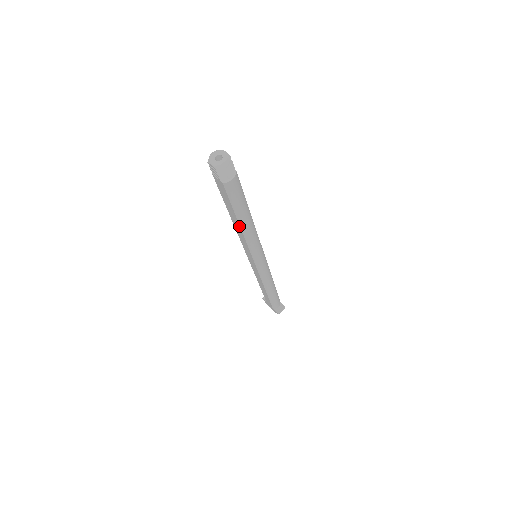
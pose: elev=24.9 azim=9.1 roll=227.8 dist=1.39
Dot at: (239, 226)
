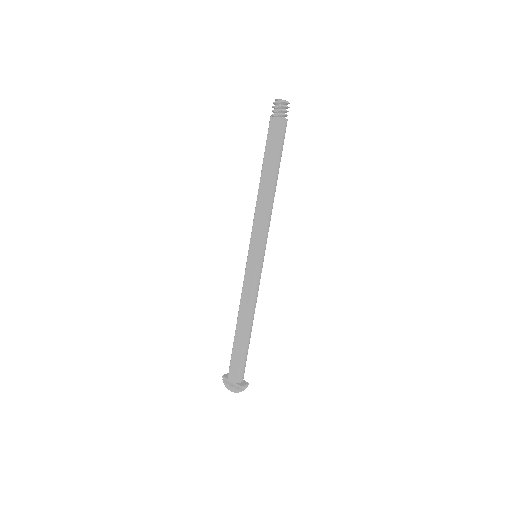
Dot at: (268, 183)
